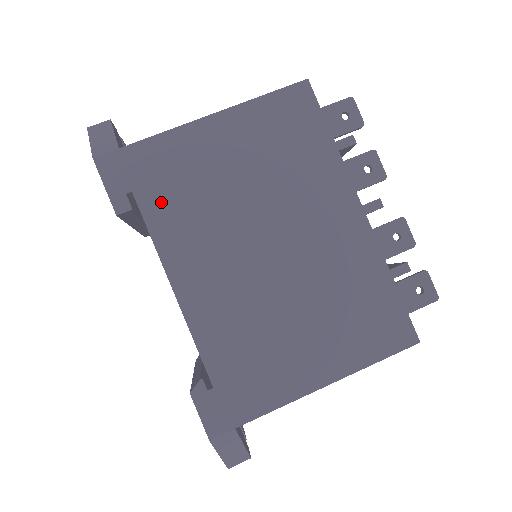
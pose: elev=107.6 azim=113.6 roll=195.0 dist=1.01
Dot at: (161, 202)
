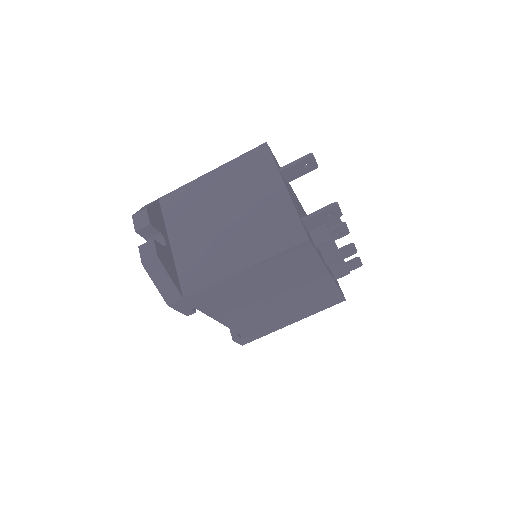
Dot at: (212, 306)
